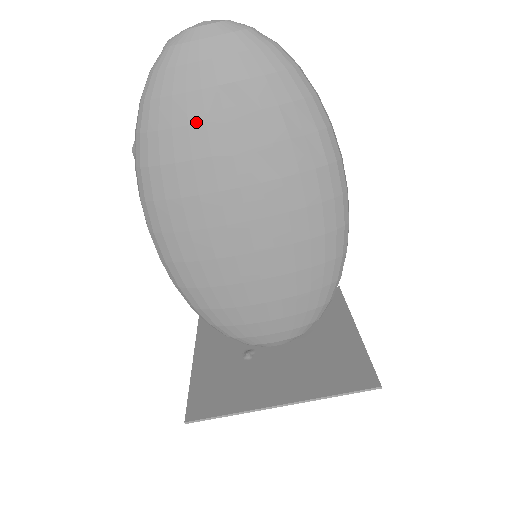
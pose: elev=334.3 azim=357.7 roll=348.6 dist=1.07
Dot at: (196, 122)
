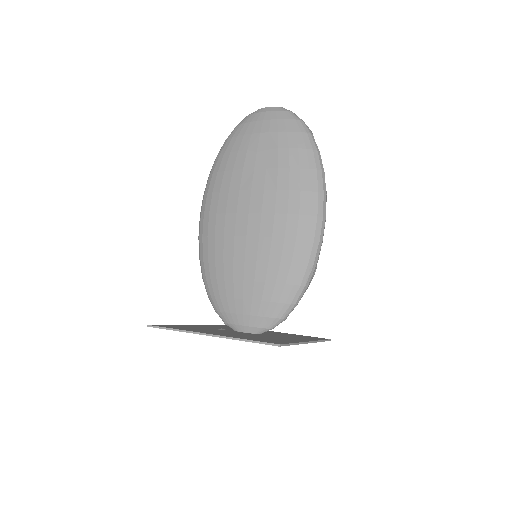
Dot at: (243, 150)
